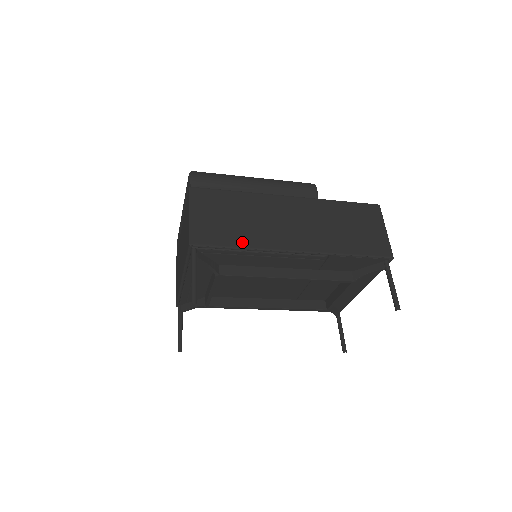
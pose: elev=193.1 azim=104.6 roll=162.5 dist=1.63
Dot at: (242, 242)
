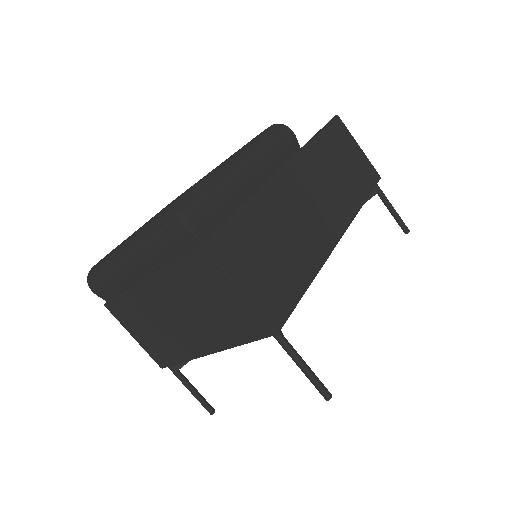
Dot at: (305, 275)
